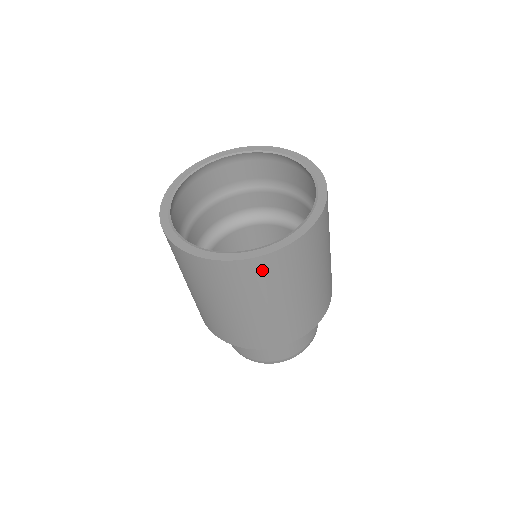
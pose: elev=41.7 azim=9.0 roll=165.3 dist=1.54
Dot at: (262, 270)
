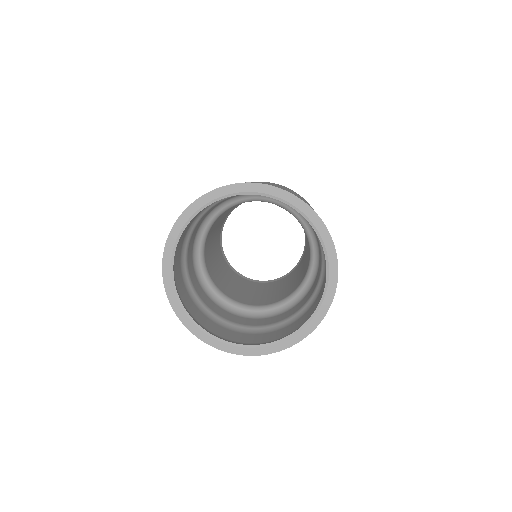
Dot at: occluded
